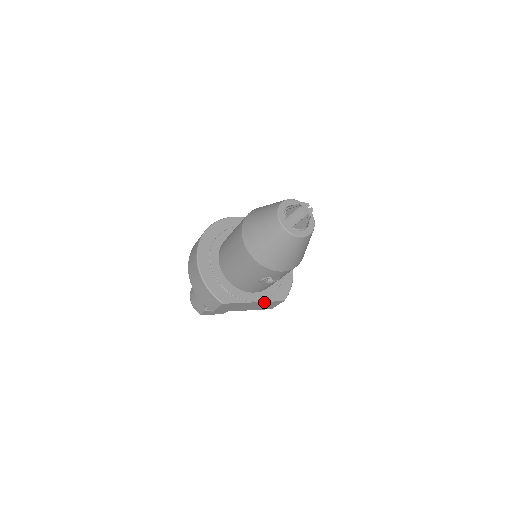
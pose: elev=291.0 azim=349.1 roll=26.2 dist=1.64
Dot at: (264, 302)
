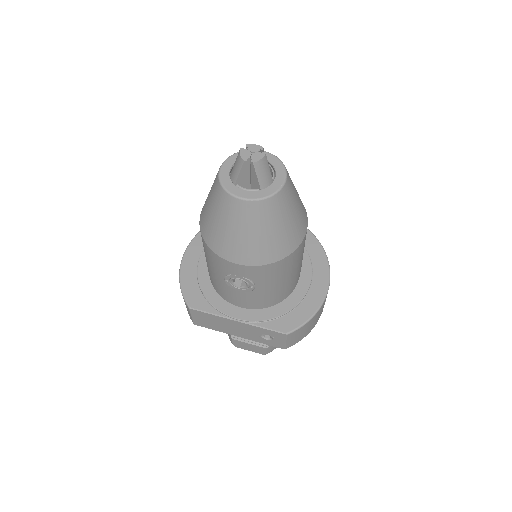
Dot at: (254, 326)
